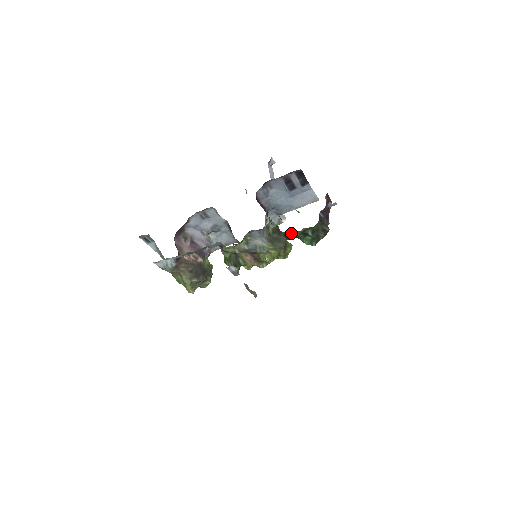
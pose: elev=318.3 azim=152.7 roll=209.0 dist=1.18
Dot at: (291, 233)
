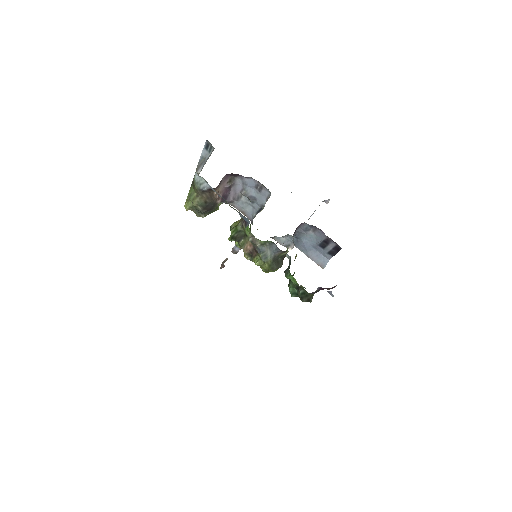
Dot at: (293, 277)
